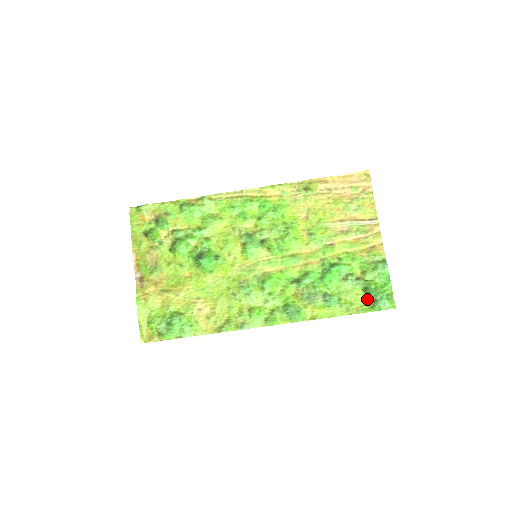
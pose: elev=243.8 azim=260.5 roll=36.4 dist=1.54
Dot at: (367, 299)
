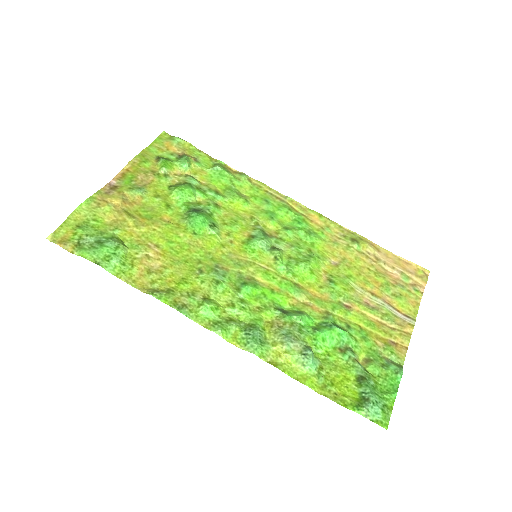
Dot at: (356, 392)
